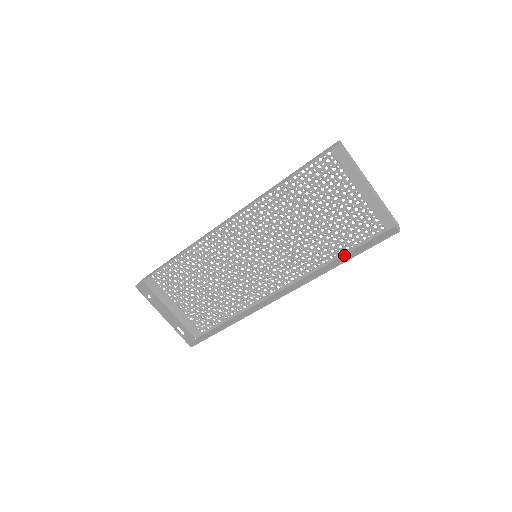
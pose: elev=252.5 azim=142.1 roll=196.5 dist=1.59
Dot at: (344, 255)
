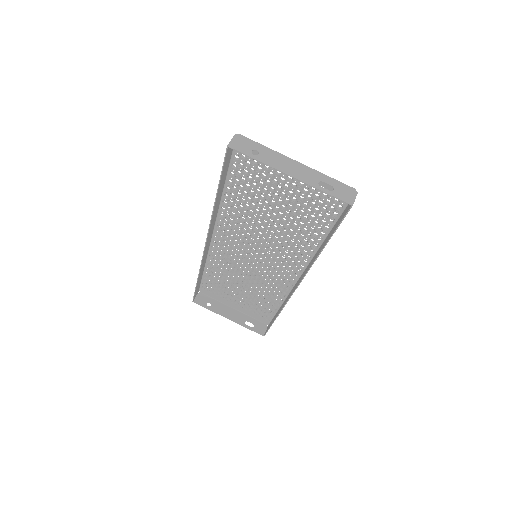
Dot at: (327, 235)
